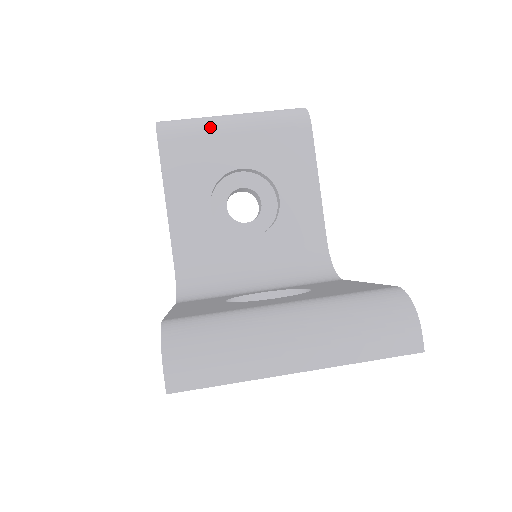
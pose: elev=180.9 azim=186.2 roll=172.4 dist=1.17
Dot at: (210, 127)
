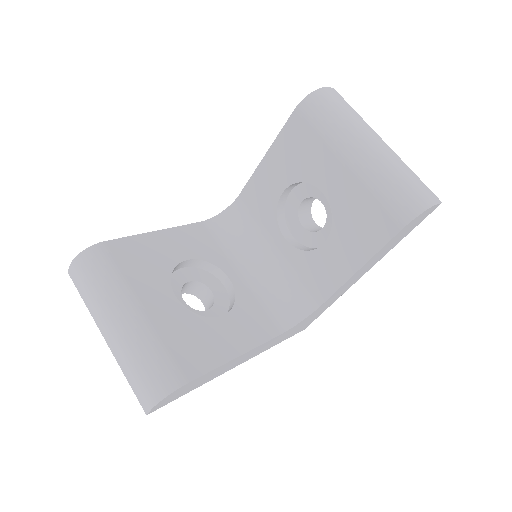
Dot at: (335, 139)
